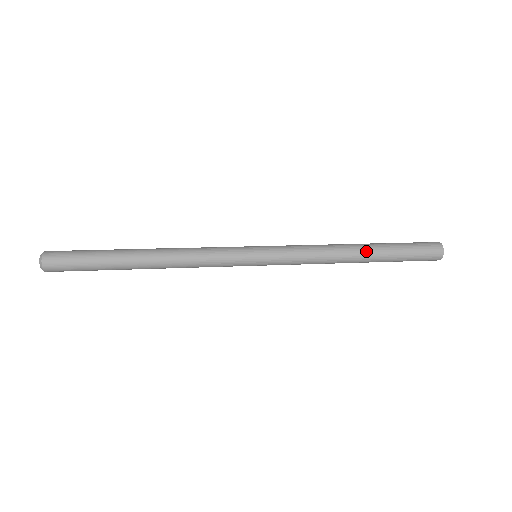
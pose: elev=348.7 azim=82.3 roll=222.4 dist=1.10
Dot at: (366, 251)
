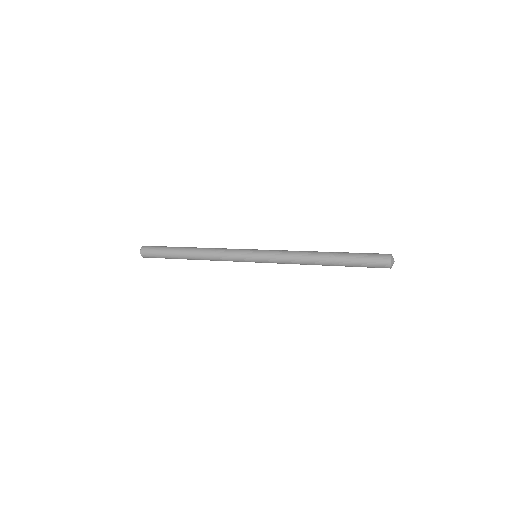
Dot at: (329, 253)
